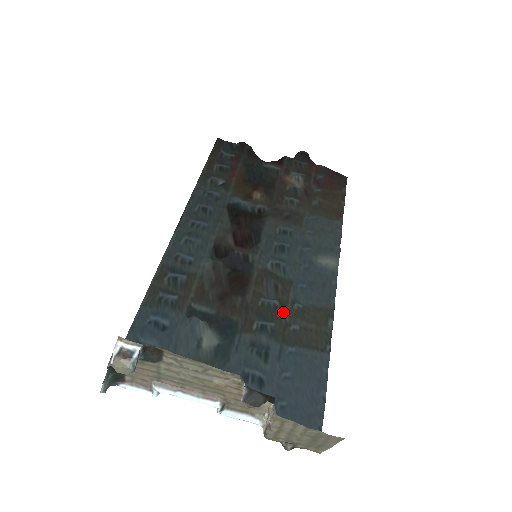
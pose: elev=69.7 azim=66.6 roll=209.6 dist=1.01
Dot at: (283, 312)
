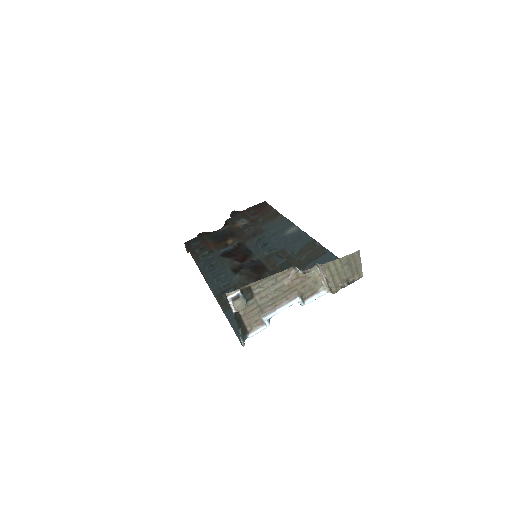
Dot at: (292, 259)
